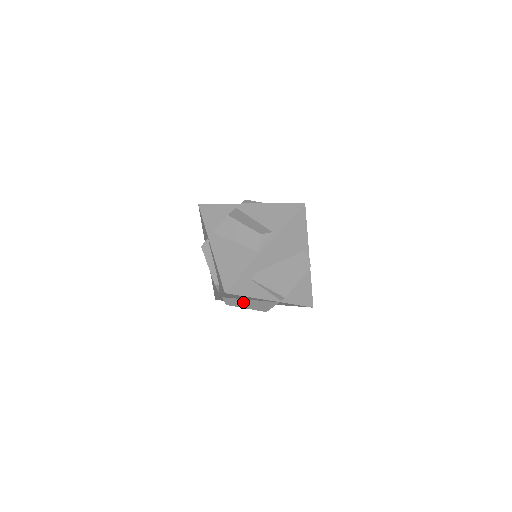
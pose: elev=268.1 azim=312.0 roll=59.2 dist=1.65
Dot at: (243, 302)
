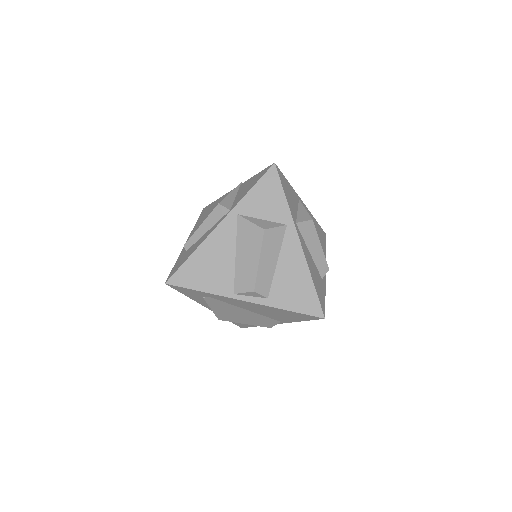
Dot at: occluded
